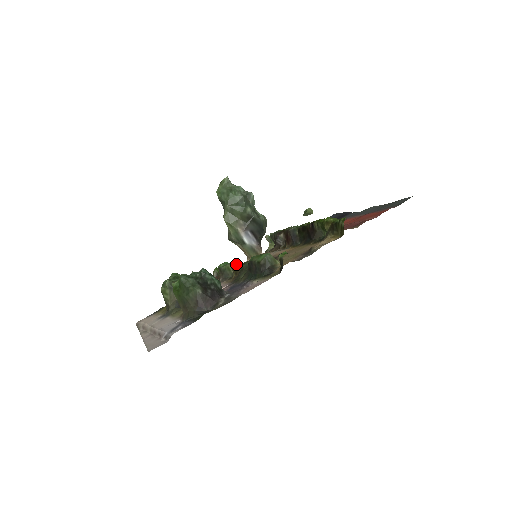
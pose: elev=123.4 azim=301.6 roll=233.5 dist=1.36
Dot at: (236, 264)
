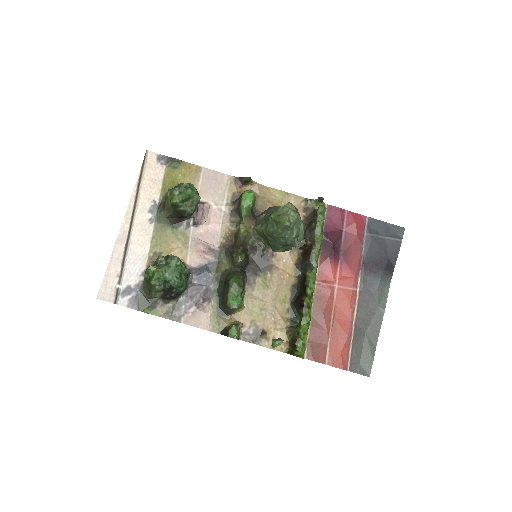
Dot at: (245, 231)
